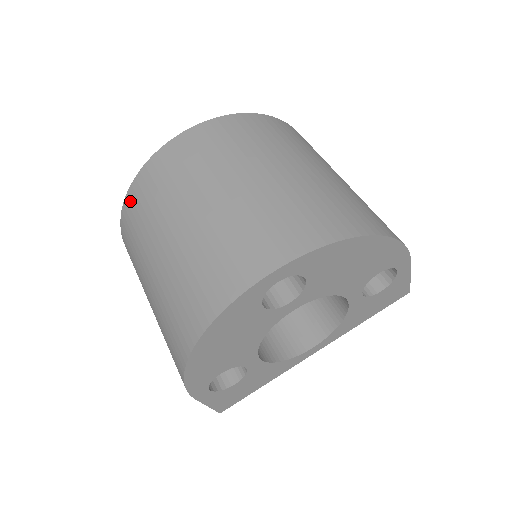
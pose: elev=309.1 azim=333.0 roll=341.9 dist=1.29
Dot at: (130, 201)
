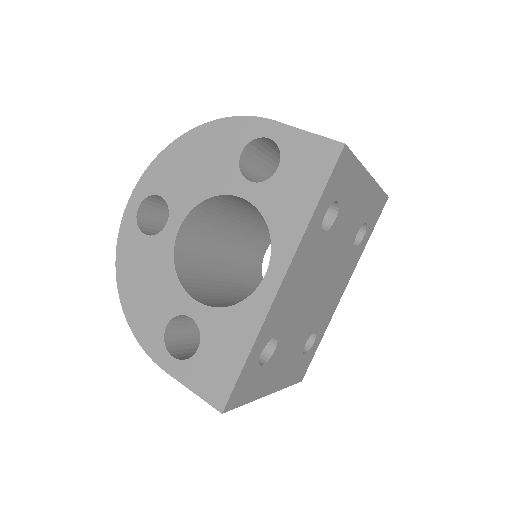
Dot at: occluded
